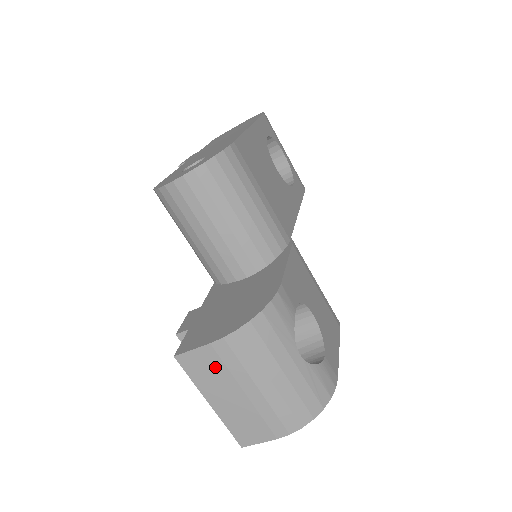
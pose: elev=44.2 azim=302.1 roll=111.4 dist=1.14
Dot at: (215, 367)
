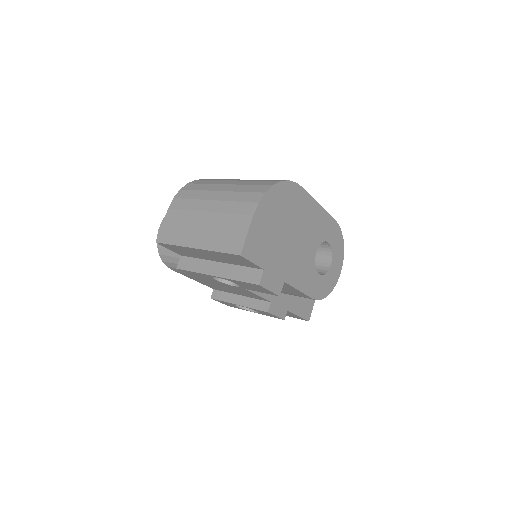
Dot at: (180, 218)
